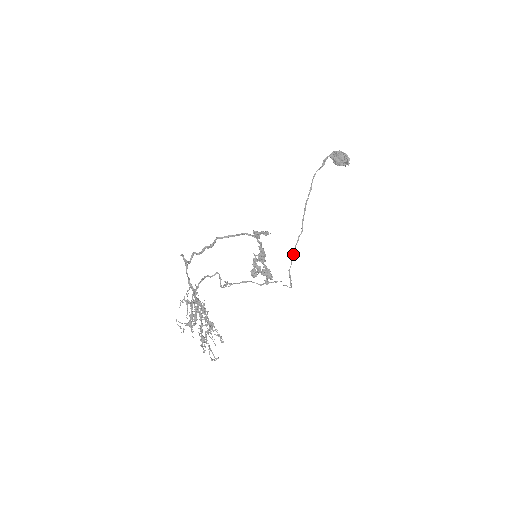
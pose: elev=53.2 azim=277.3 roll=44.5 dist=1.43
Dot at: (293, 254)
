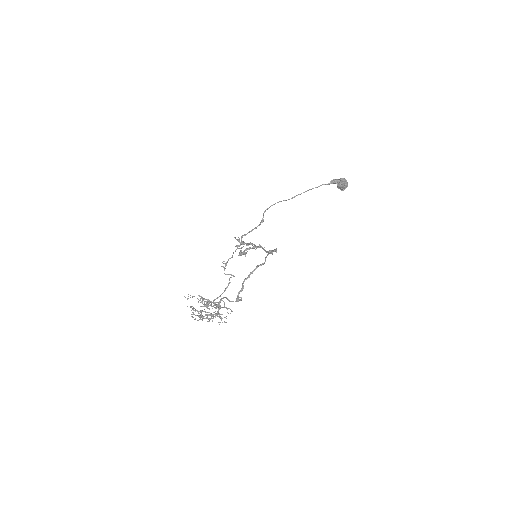
Dot at: occluded
